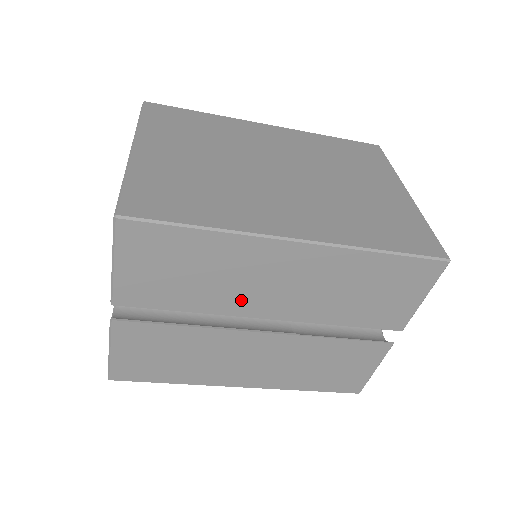
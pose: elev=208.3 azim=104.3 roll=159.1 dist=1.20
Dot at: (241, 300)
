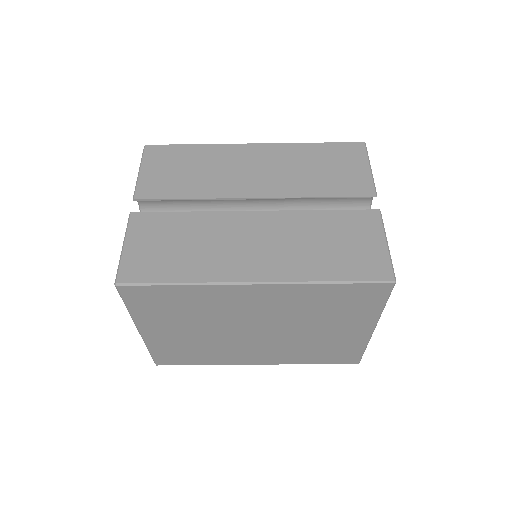
Dot at: (229, 185)
